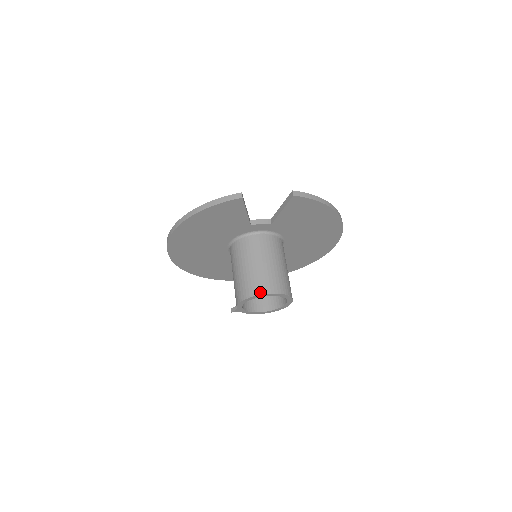
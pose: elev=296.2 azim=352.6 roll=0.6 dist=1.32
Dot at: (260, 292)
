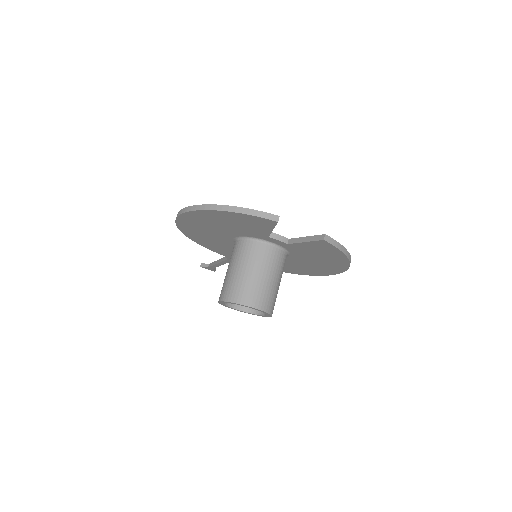
Dot at: (248, 303)
